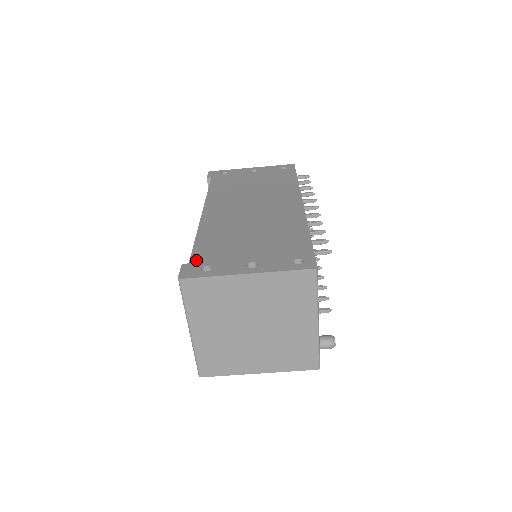
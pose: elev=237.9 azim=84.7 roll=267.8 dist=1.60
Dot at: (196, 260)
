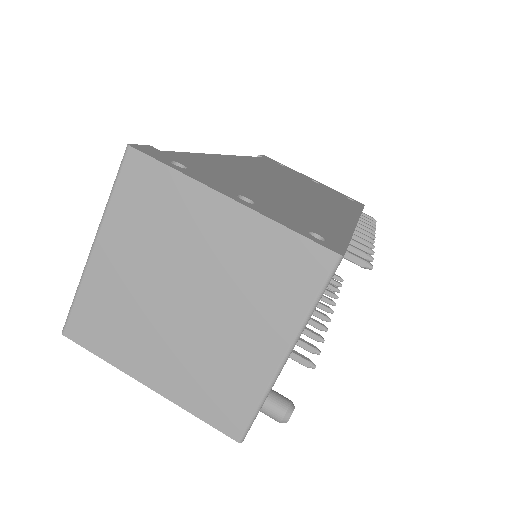
Dot at: (174, 155)
